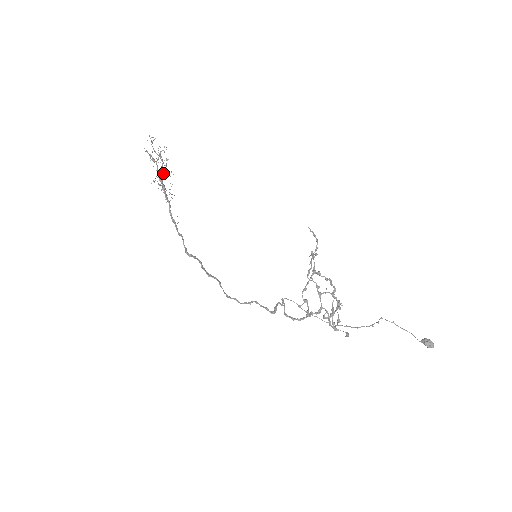
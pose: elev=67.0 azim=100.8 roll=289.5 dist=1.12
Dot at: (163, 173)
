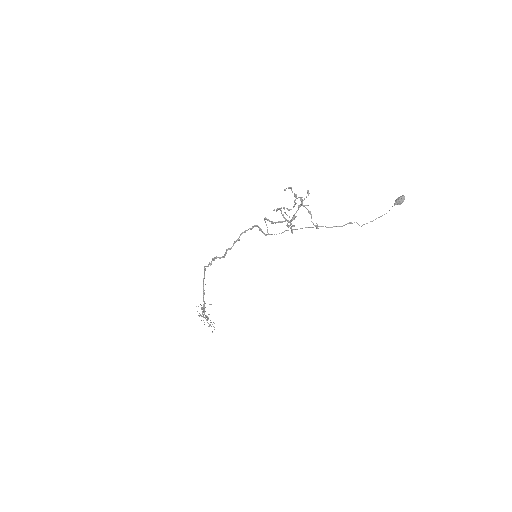
Dot at: (207, 316)
